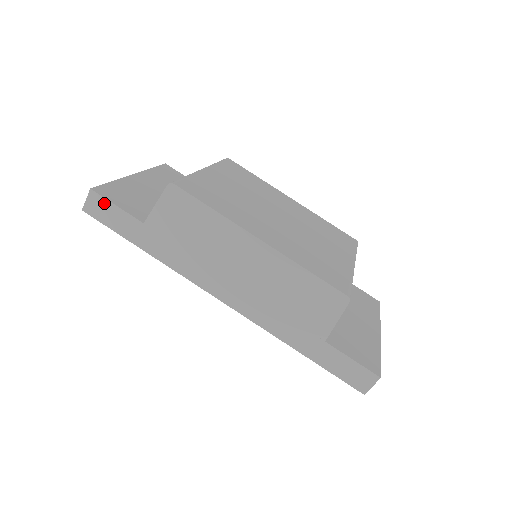
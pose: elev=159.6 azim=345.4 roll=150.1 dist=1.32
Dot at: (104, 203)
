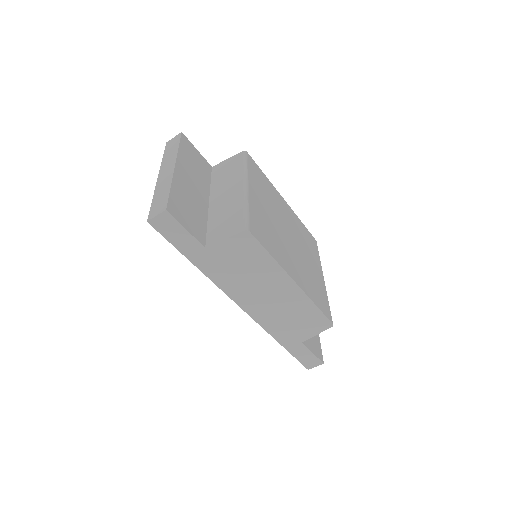
Dot at: (174, 224)
